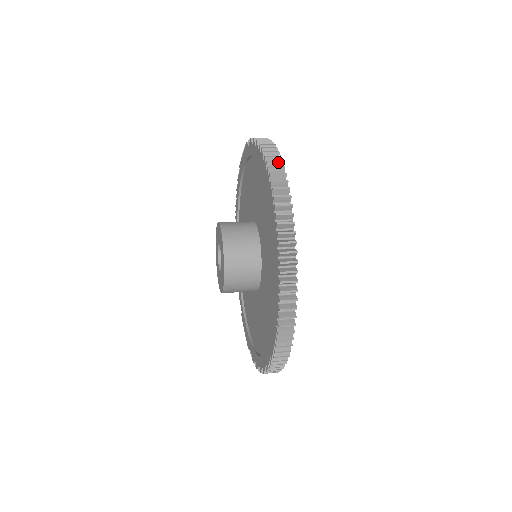
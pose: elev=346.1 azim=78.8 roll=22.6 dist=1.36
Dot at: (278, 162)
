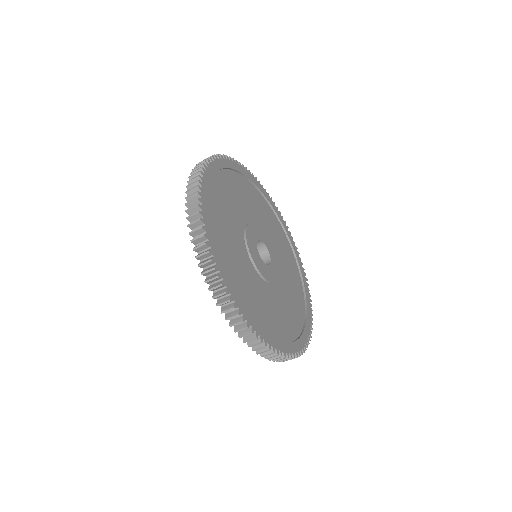
Dot at: occluded
